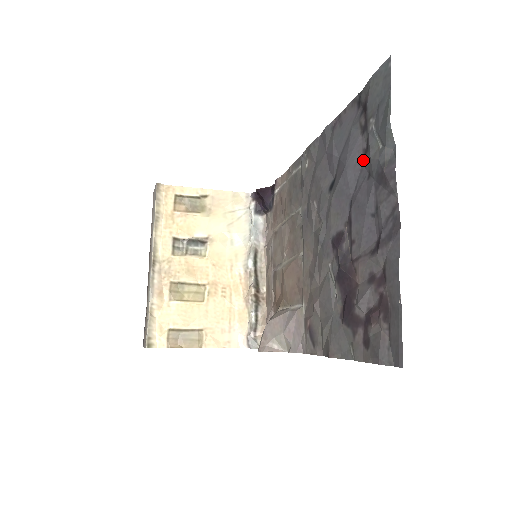
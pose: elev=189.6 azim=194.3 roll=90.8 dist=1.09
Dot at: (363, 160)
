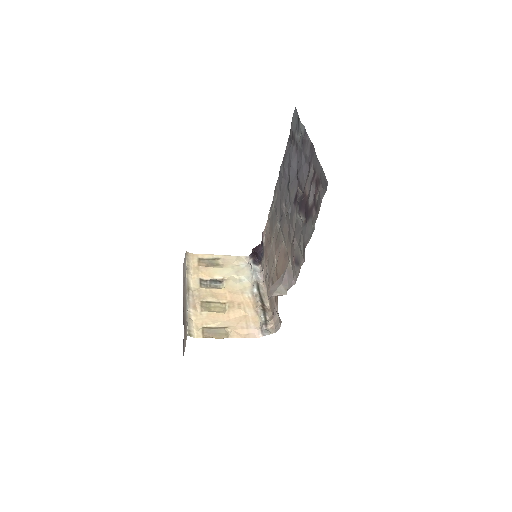
Dot at: (297, 152)
